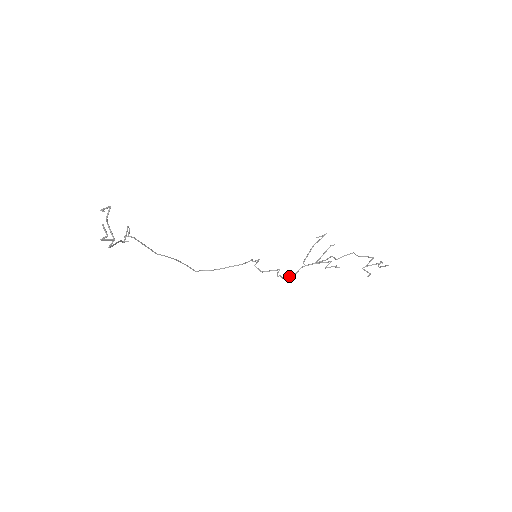
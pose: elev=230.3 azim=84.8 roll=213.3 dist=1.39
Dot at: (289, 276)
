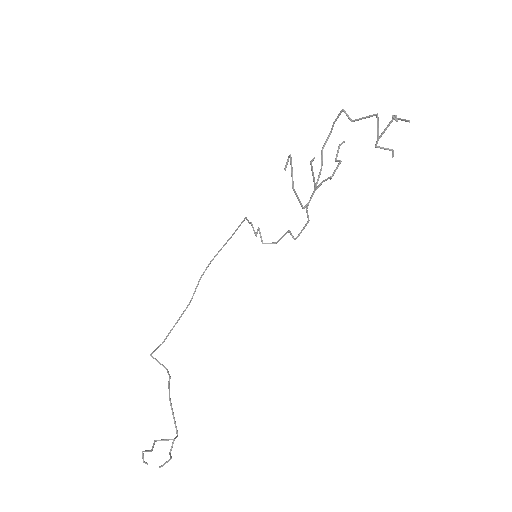
Dot at: occluded
